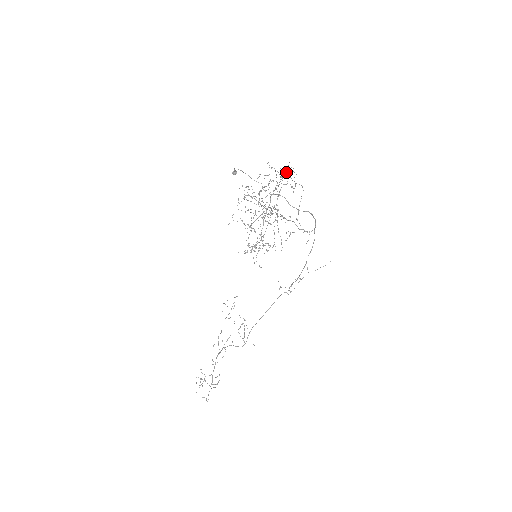
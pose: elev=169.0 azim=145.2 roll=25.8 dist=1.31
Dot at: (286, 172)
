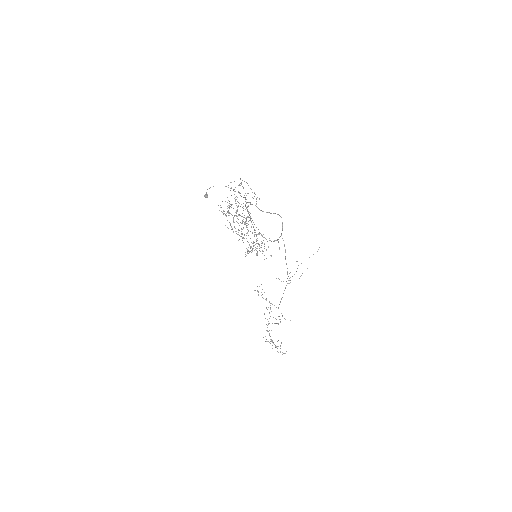
Dot at: occluded
